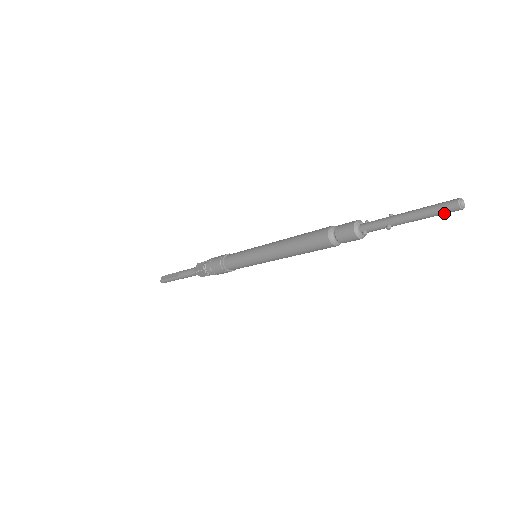
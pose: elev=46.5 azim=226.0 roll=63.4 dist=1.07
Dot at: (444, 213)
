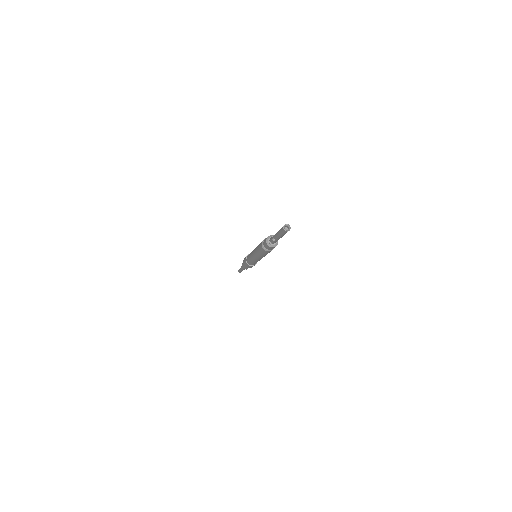
Dot at: (283, 233)
